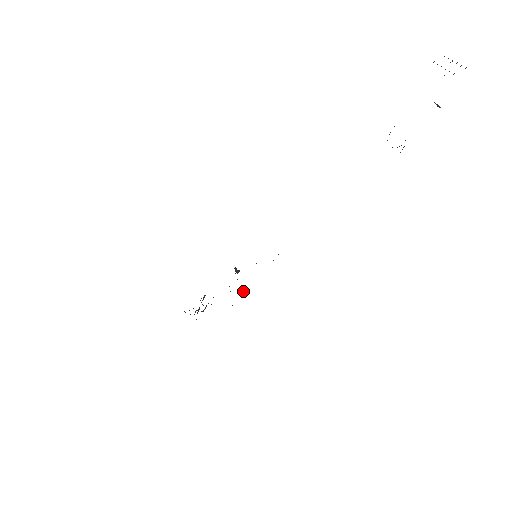
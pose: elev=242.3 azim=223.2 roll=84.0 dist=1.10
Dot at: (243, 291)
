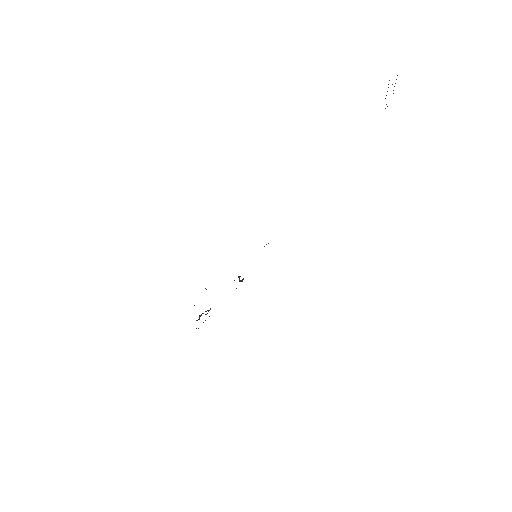
Dot at: occluded
